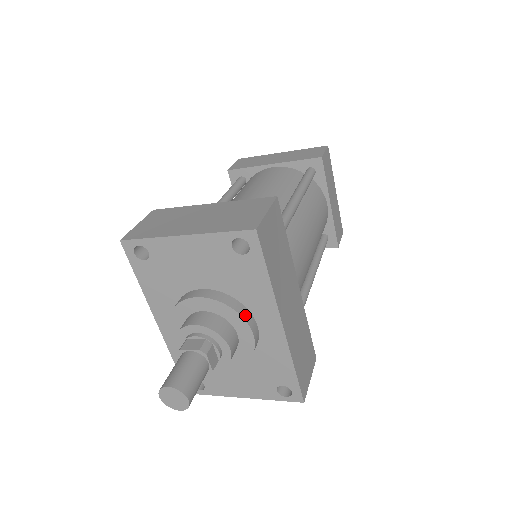
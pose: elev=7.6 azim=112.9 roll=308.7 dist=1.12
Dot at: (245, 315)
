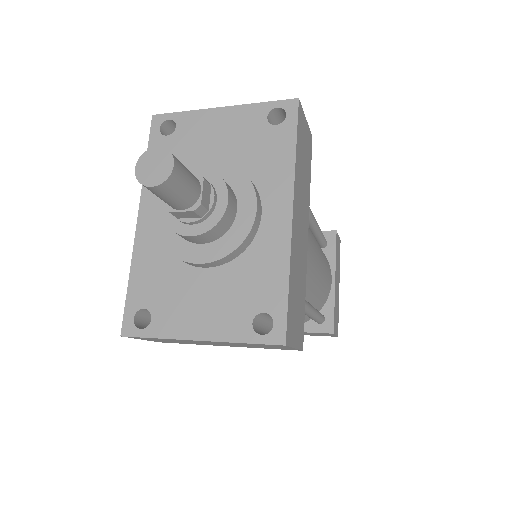
Dot at: (255, 188)
